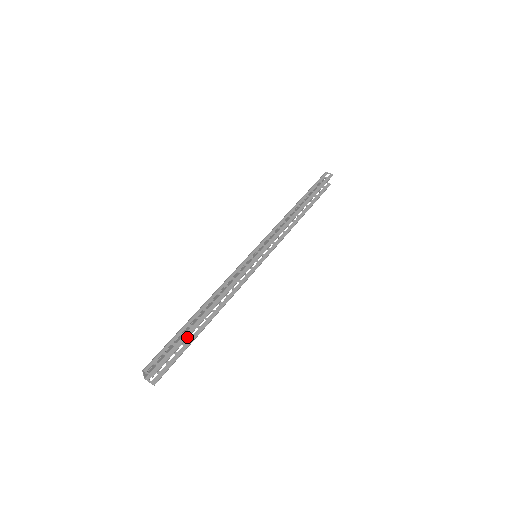
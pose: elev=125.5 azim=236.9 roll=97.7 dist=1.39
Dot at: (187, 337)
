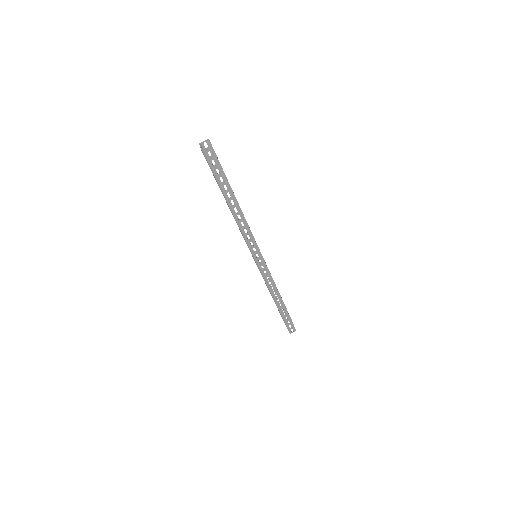
Dot at: (288, 314)
